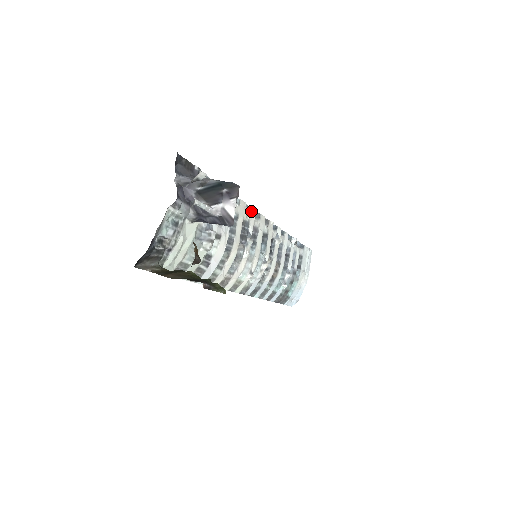
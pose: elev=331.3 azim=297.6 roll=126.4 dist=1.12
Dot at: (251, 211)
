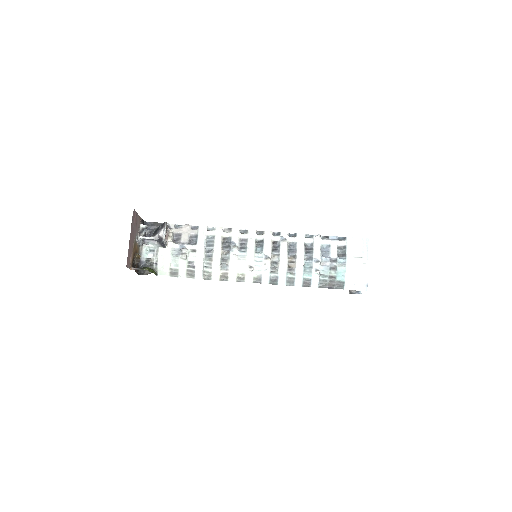
Dot at: (233, 231)
